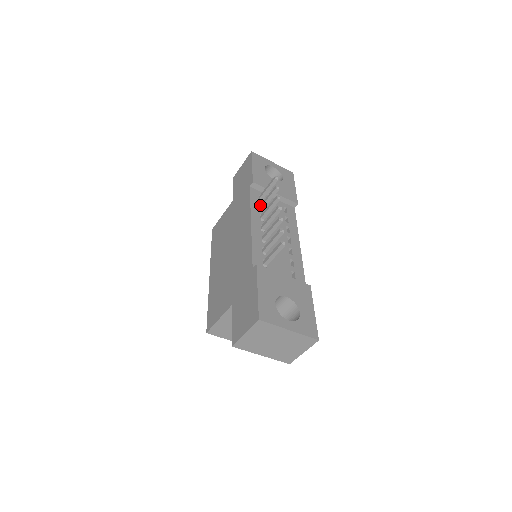
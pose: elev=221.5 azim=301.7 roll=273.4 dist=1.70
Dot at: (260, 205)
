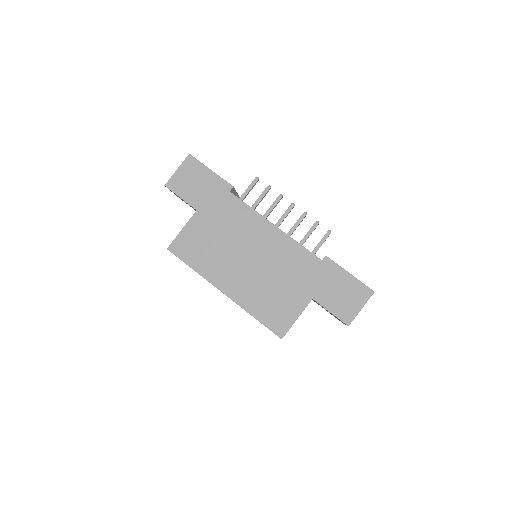
Dot at: (251, 207)
